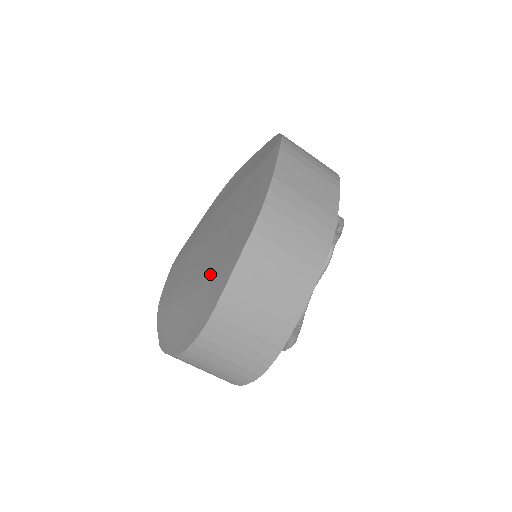
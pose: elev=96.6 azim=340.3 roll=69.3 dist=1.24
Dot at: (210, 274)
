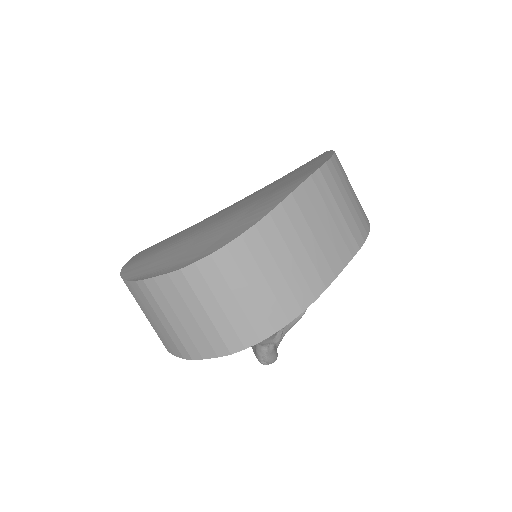
Dot at: (250, 205)
